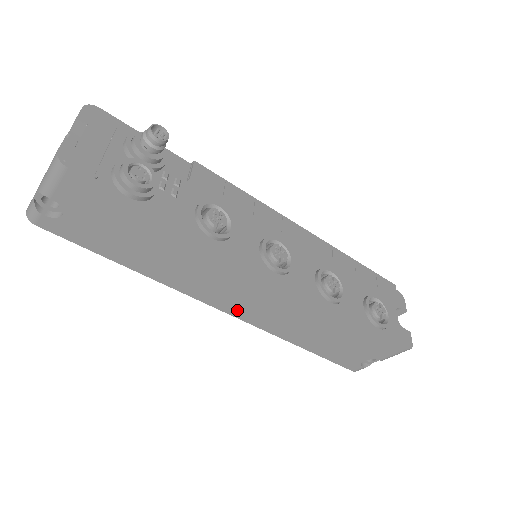
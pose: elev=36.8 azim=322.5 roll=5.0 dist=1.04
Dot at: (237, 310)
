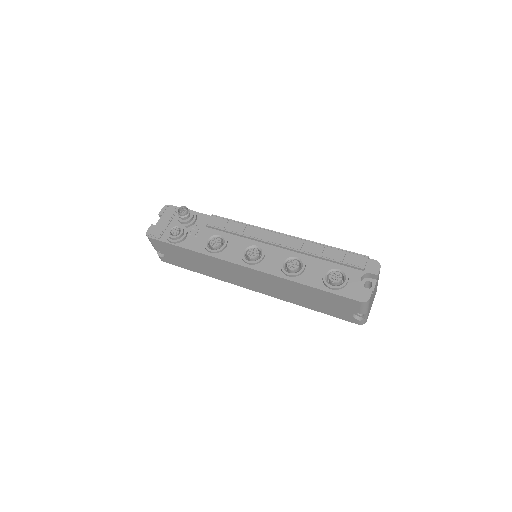
Dot at: (256, 289)
